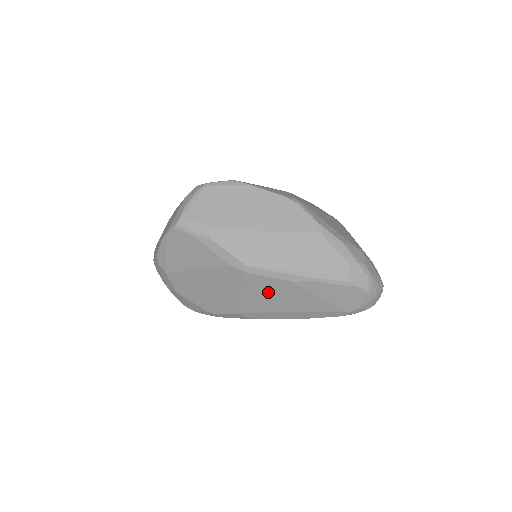
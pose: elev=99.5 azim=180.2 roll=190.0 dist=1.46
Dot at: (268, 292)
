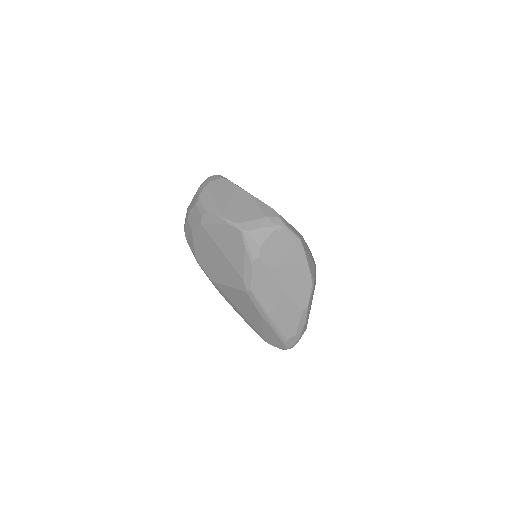
Dot at: (243, 301)
